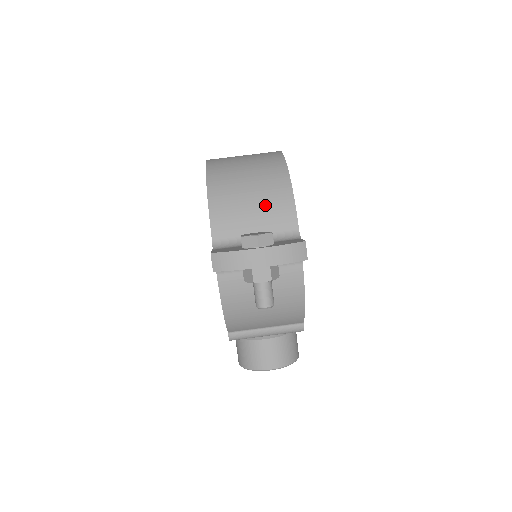
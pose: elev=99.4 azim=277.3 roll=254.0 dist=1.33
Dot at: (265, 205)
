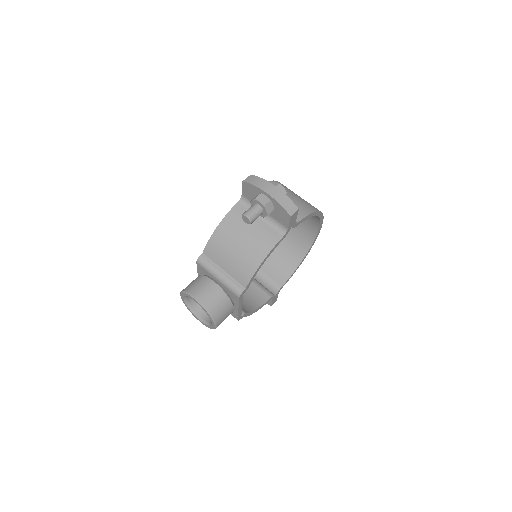
Dot at: (294, 203)
